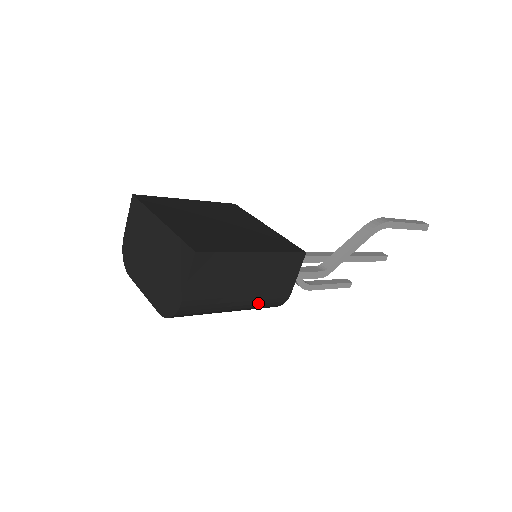
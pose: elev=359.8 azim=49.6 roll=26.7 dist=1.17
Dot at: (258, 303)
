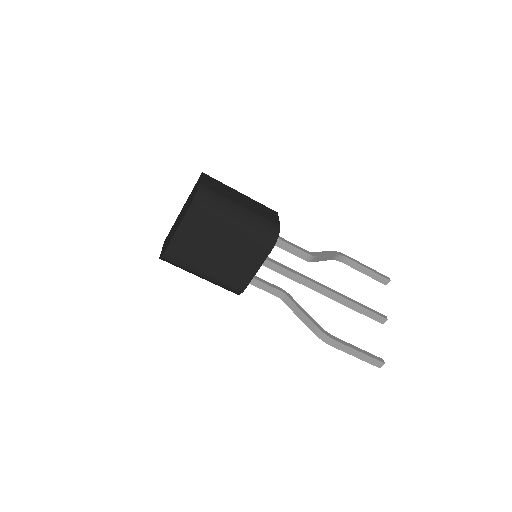
Dot at: (256, 218)
